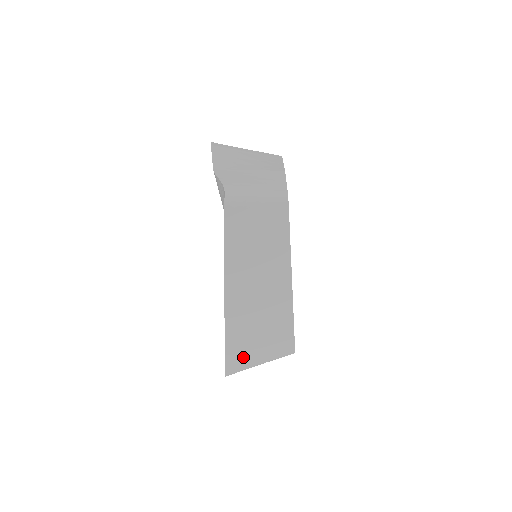
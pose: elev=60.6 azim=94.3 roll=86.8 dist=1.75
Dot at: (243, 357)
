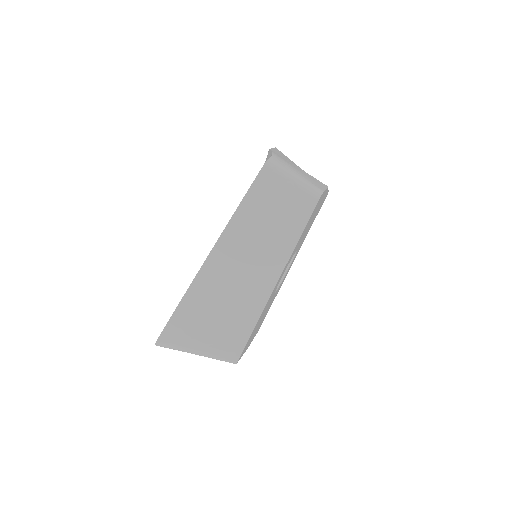
Dot at: (186, 332)
